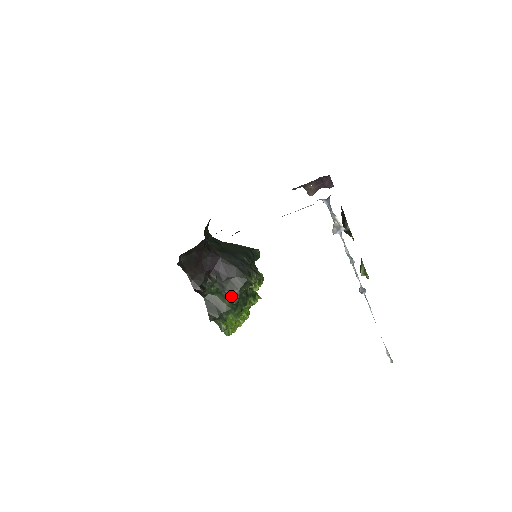
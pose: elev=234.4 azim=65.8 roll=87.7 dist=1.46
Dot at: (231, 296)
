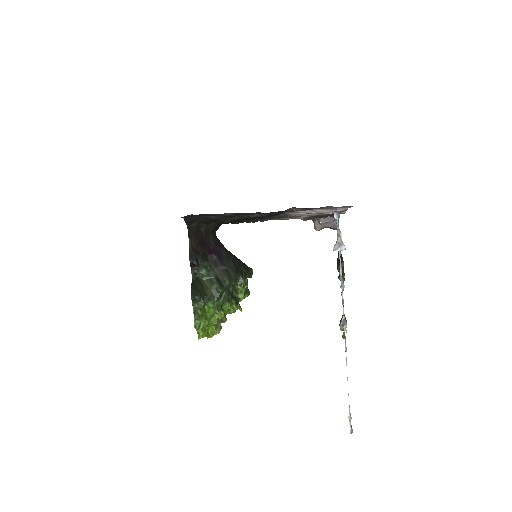
Dot at: (219, 283)
